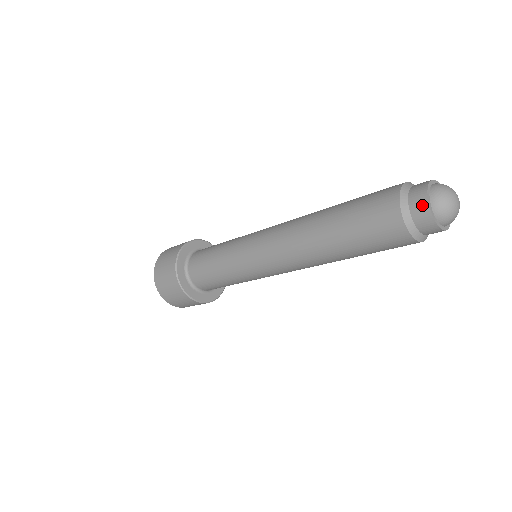
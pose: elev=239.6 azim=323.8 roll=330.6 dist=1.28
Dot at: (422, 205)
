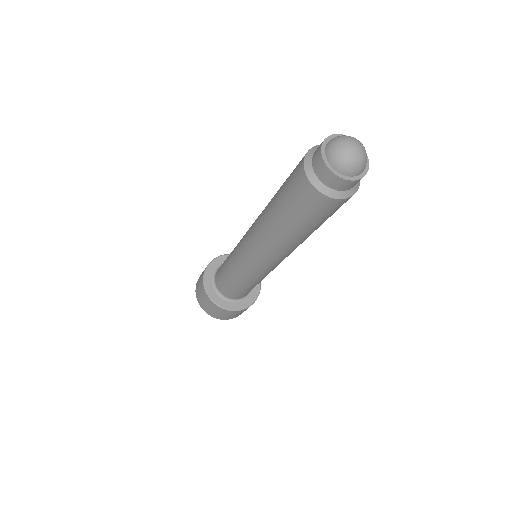
Dot at: (328, 176)
